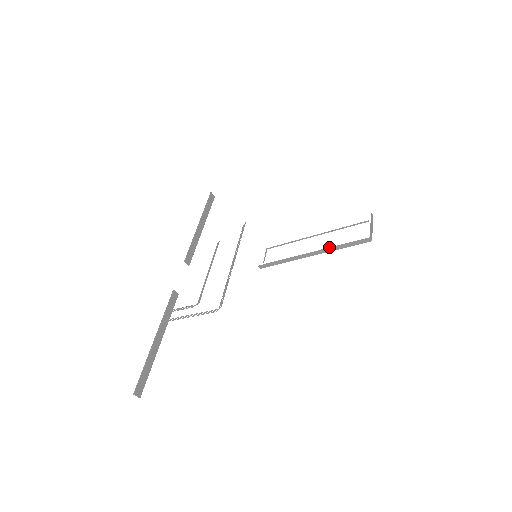
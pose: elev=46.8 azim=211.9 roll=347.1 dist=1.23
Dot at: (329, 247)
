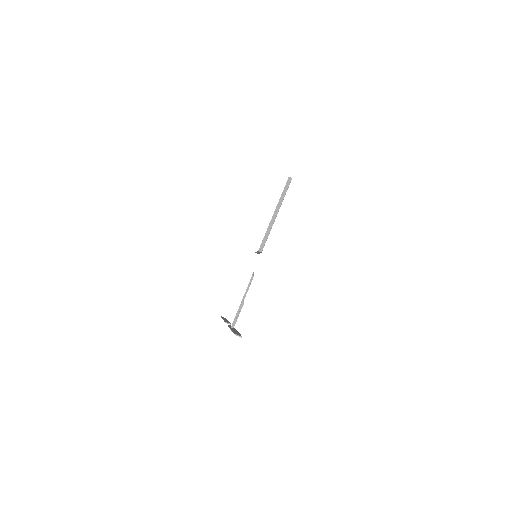
Dot at: (279, 200)
